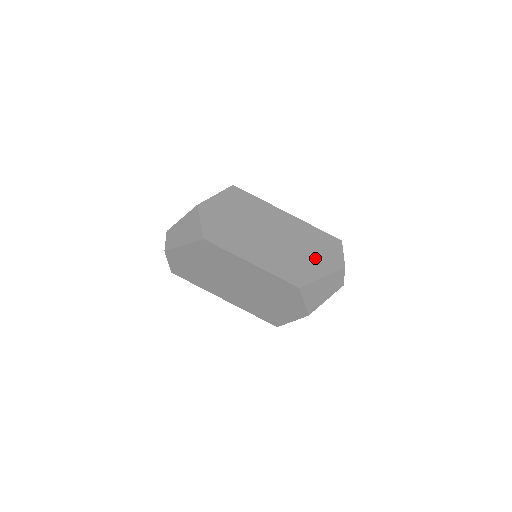
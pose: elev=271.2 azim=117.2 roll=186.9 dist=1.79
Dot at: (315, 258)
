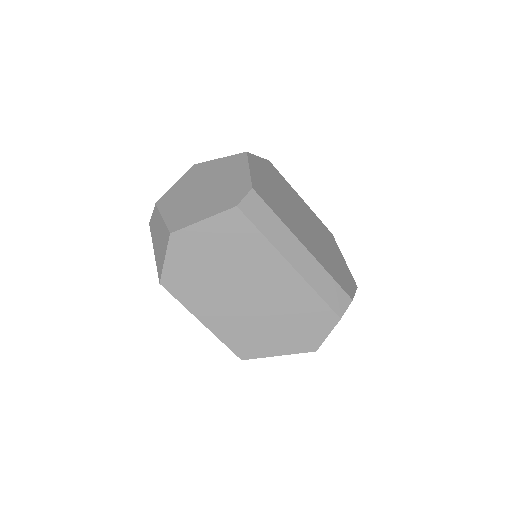
Dot at: (285, 333)
